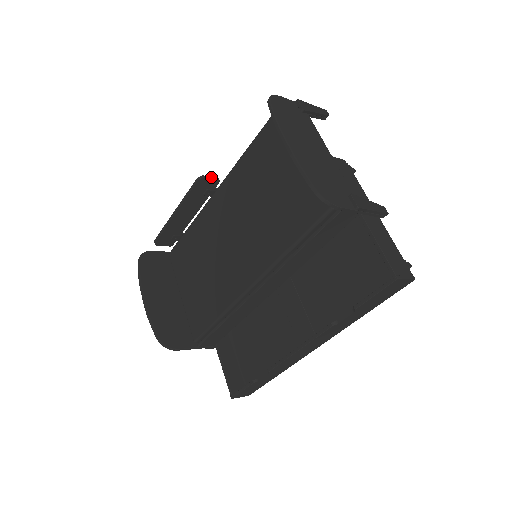
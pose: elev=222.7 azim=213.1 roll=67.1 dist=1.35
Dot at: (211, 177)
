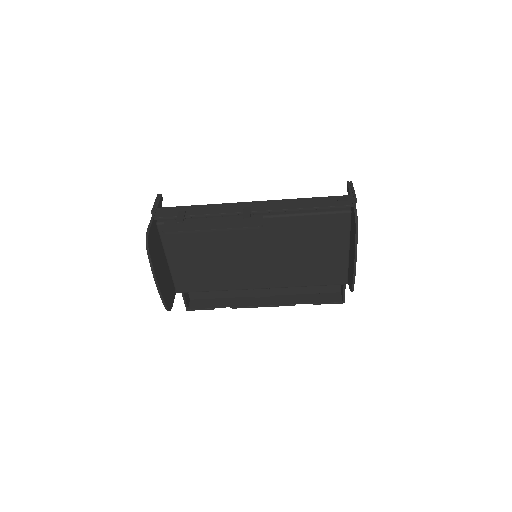
Dot at: occluded
